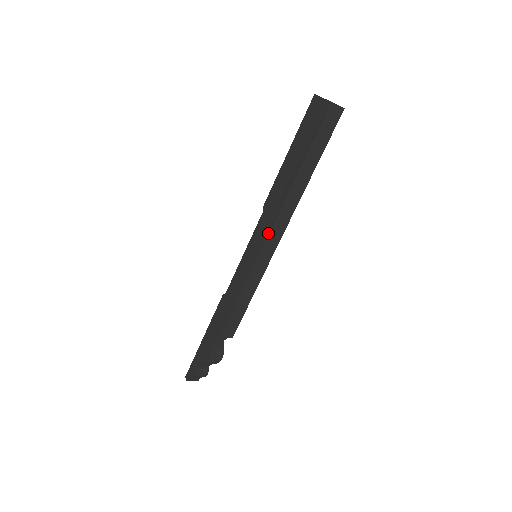
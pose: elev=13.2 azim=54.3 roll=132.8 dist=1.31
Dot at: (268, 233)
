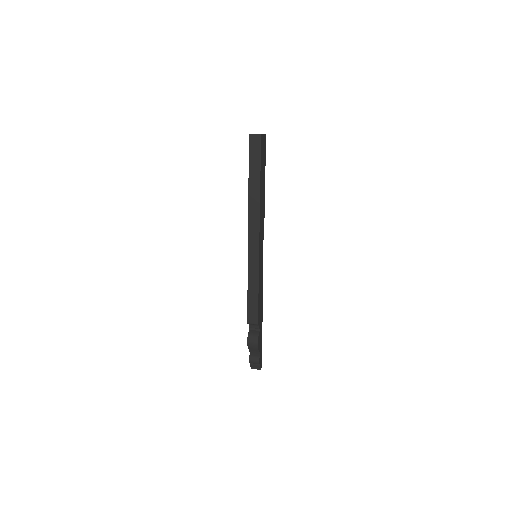
Dot at: (248, 235)
